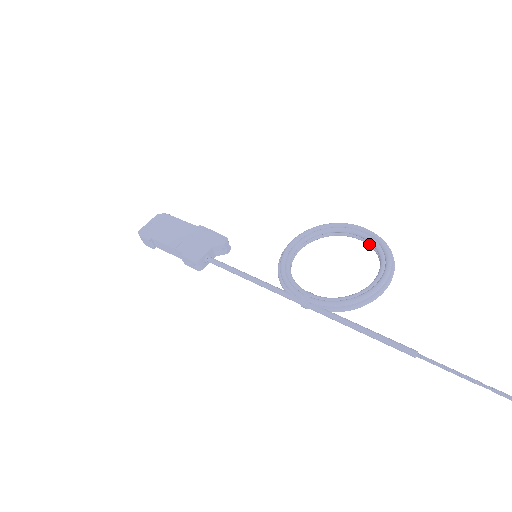
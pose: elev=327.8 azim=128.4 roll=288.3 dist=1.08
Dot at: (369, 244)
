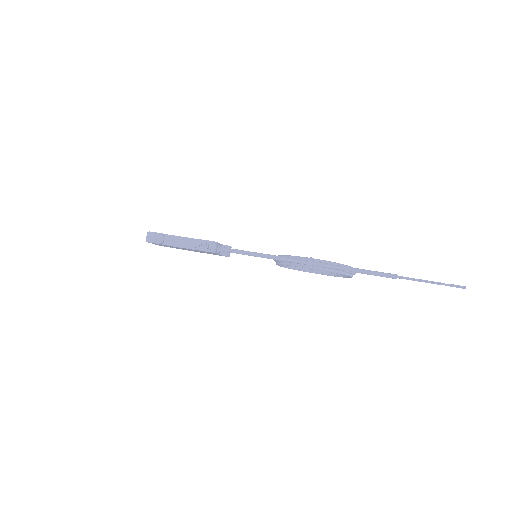
Dot at: occluded
